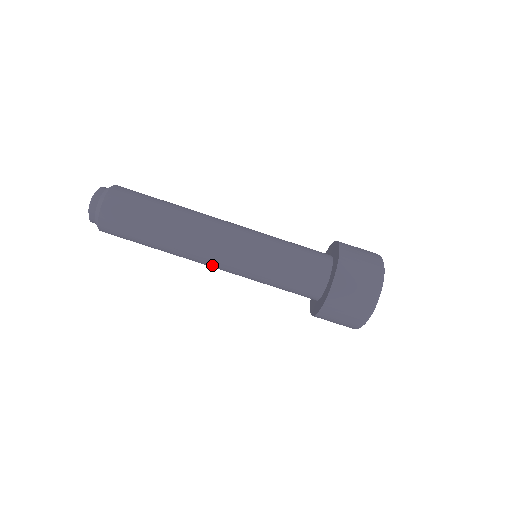
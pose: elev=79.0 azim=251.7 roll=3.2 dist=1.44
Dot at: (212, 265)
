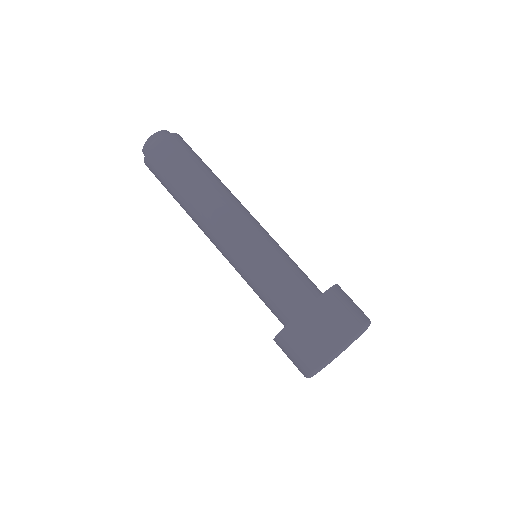
Dot at: (213, 243)
